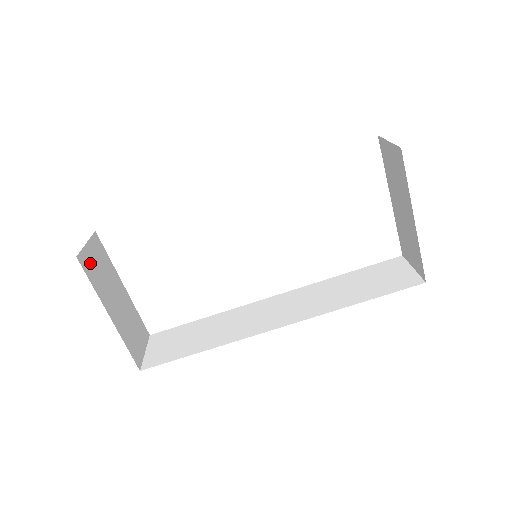
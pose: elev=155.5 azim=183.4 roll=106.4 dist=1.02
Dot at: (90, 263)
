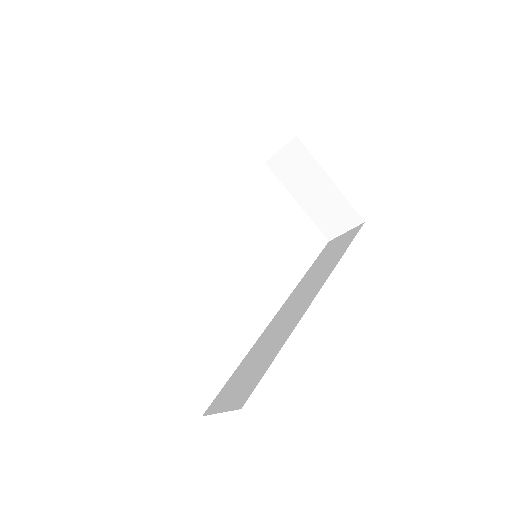
Dot at: occluded
